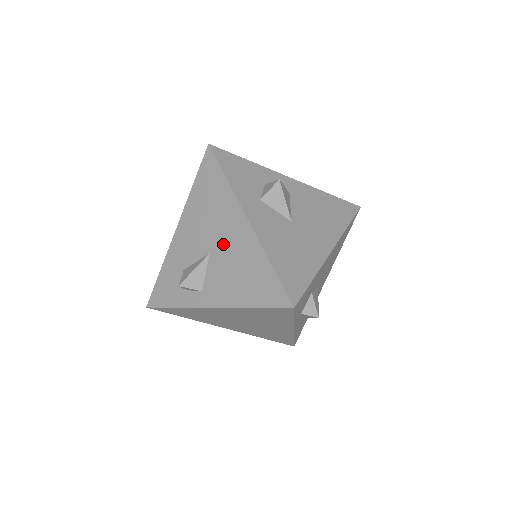
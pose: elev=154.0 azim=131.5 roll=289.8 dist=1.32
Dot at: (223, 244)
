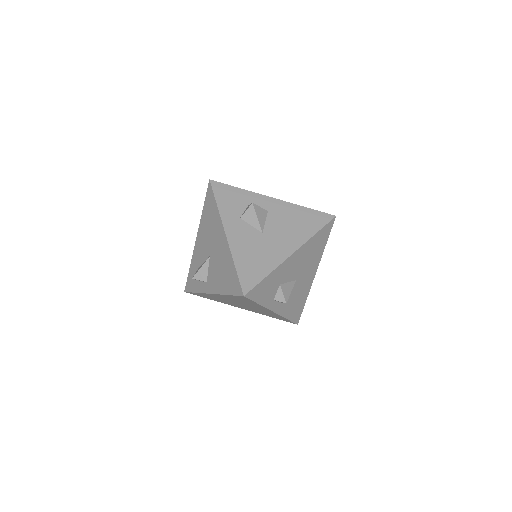
Dot at: (215, 250)
